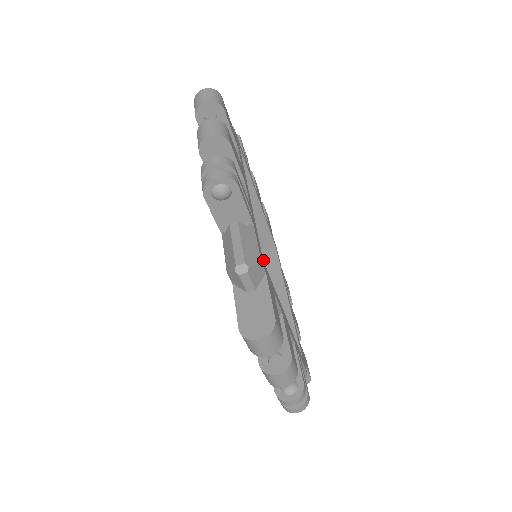
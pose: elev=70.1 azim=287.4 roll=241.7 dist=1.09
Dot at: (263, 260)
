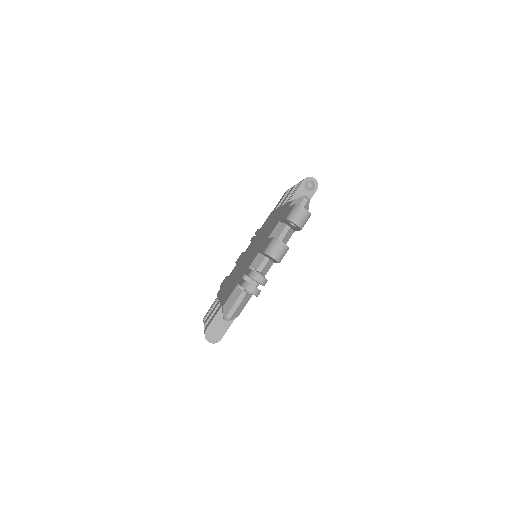
Dot at: occluded
